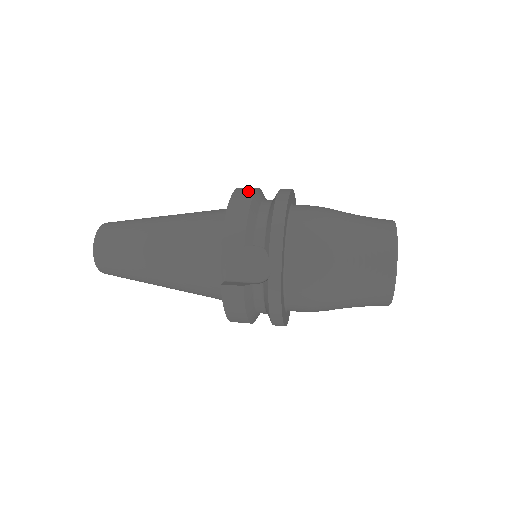
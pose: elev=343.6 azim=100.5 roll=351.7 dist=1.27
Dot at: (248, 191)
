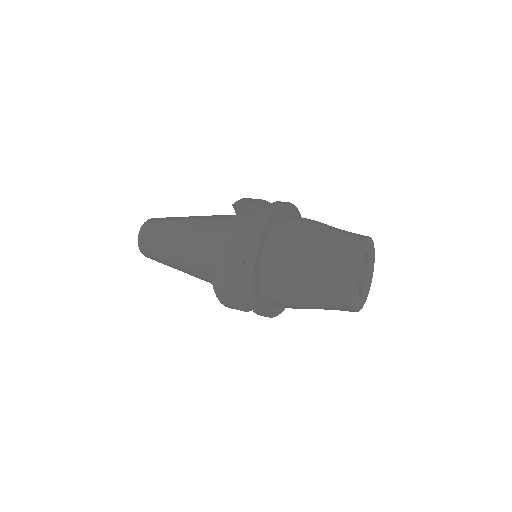
Dot at: occluded
